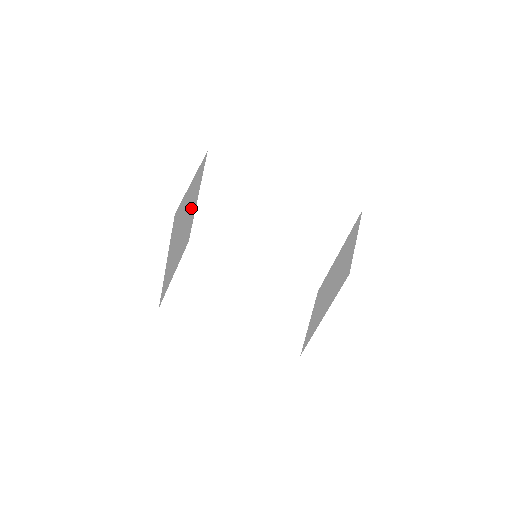
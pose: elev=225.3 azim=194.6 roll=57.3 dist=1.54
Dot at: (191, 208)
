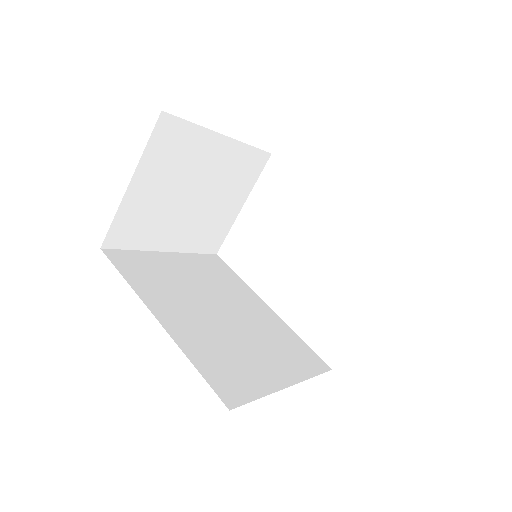
Dot at: (200, 166)
